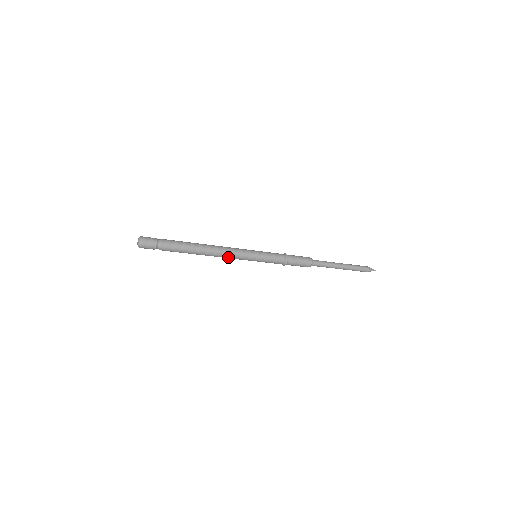
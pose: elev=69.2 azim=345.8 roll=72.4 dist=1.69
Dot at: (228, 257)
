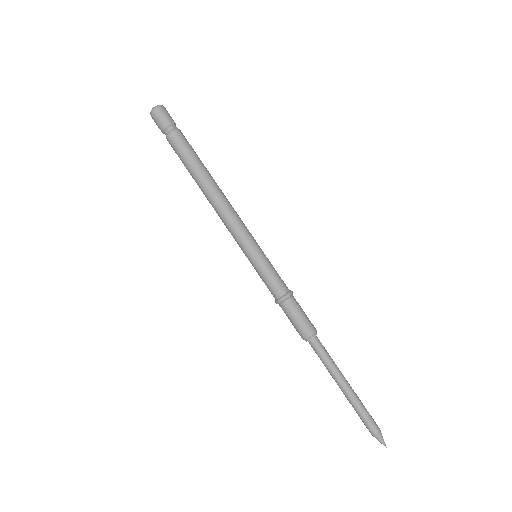
Dot at: (224, 221)
